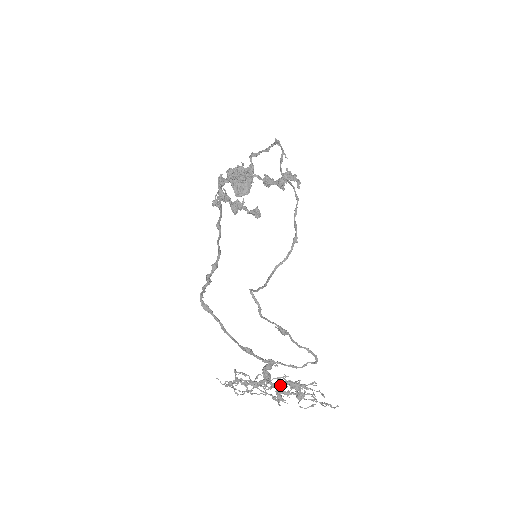
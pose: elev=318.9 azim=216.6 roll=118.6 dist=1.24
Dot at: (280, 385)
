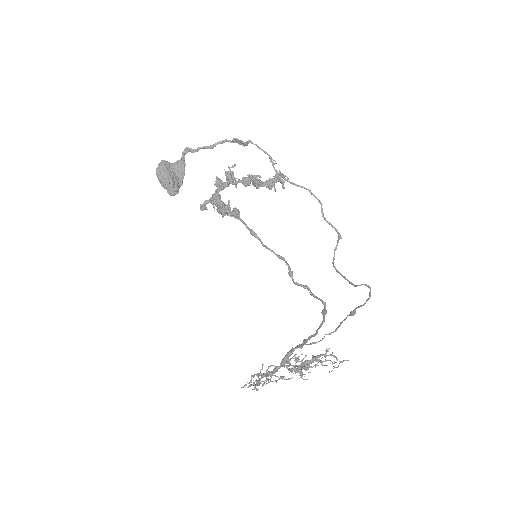
Dot at: occluded
